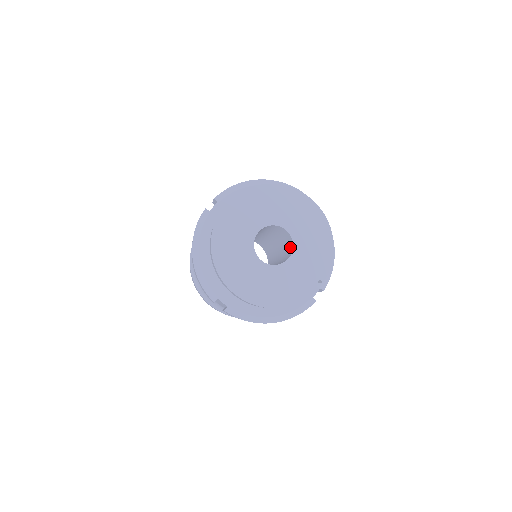
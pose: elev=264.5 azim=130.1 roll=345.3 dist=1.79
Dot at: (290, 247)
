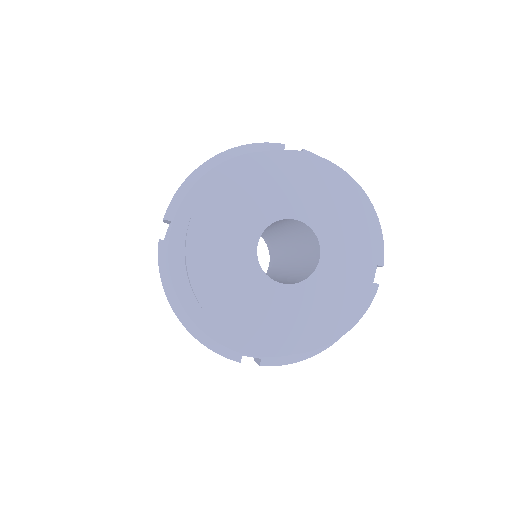
Dot at: (311, 239)
